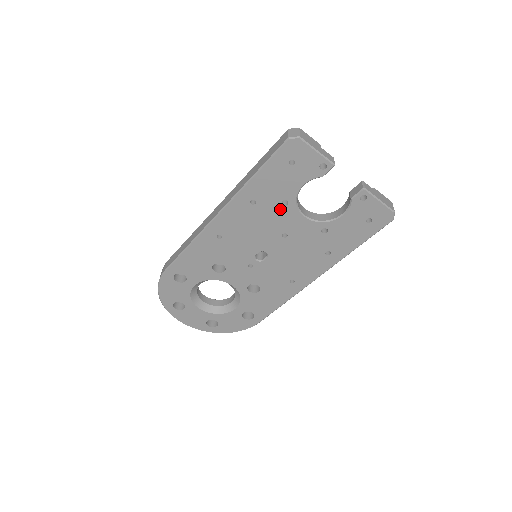
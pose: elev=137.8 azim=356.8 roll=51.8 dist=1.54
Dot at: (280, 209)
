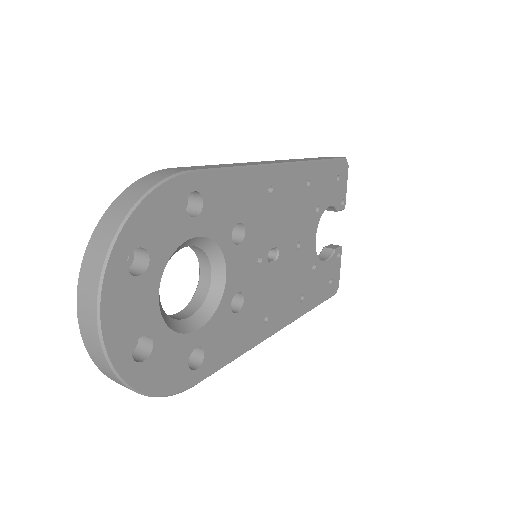
Dot at: (313, 212)
